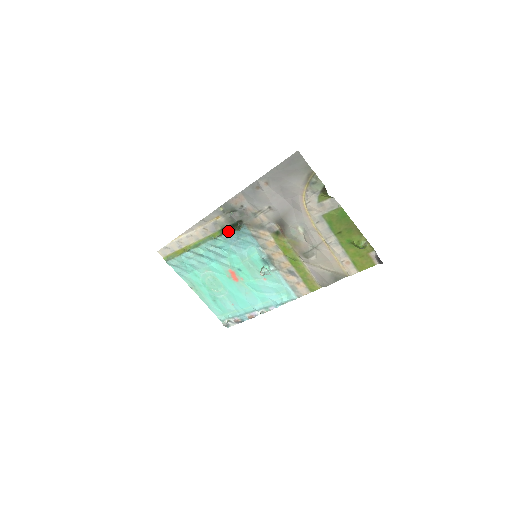
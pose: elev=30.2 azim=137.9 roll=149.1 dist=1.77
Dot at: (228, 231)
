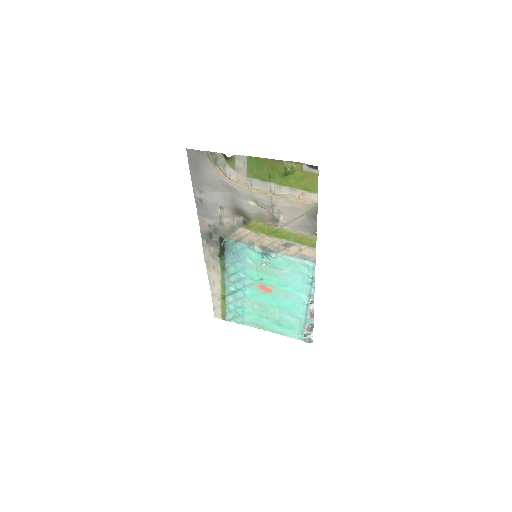
Dot at: (222, 254)
